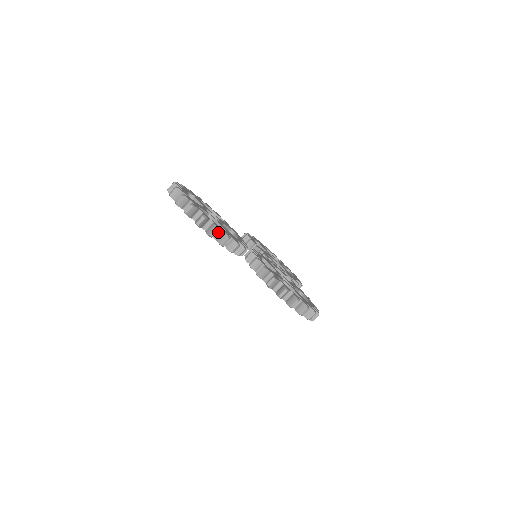
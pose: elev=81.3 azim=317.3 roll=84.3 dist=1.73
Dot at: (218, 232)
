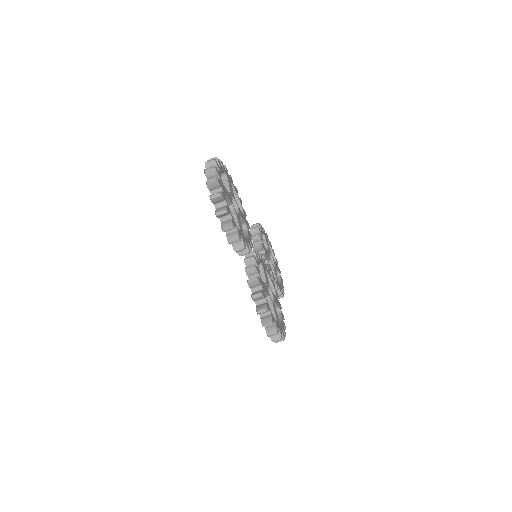
Dot at: occluded
